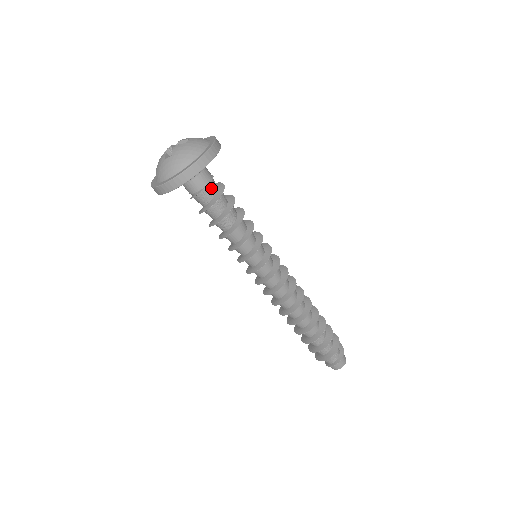
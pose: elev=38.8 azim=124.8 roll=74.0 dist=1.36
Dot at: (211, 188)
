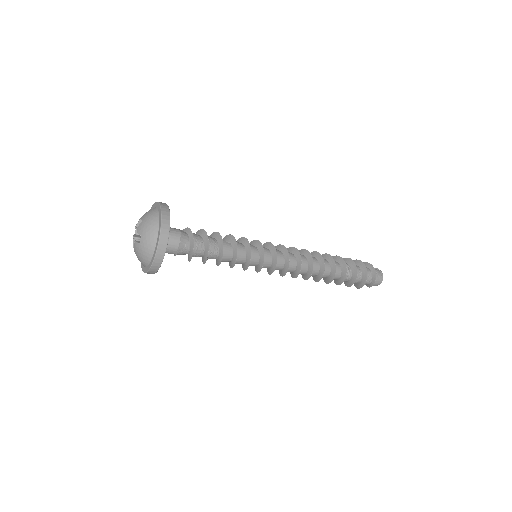
Dot at: (182, 252)
